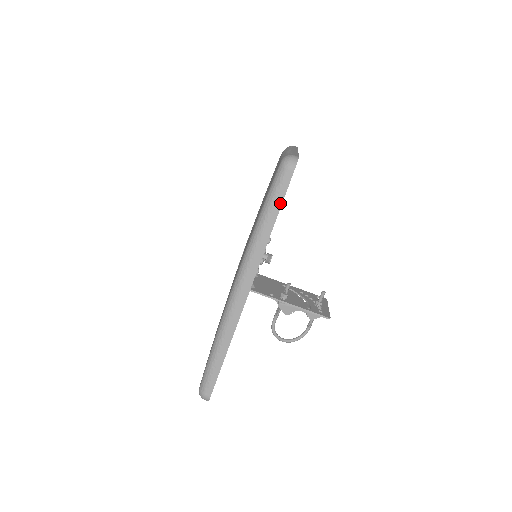
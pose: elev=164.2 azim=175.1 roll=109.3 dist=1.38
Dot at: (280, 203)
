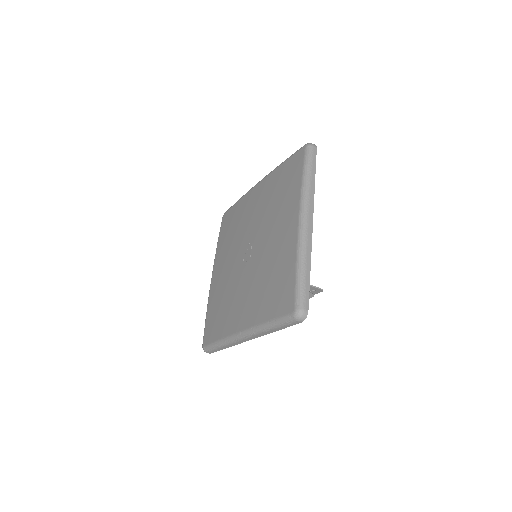
Dot at: (315, 165)
